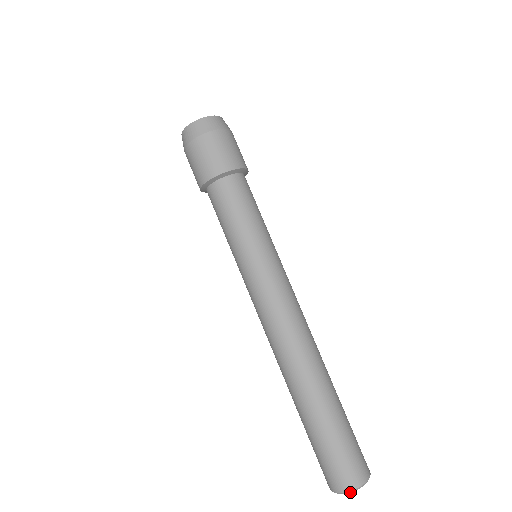
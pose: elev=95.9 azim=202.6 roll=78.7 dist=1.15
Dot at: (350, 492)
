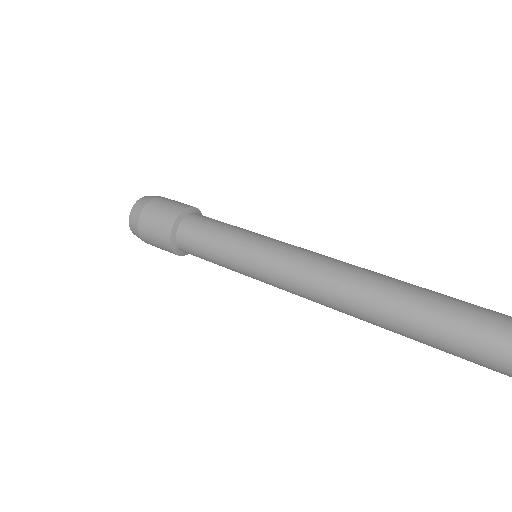
Dot at: out of frame
